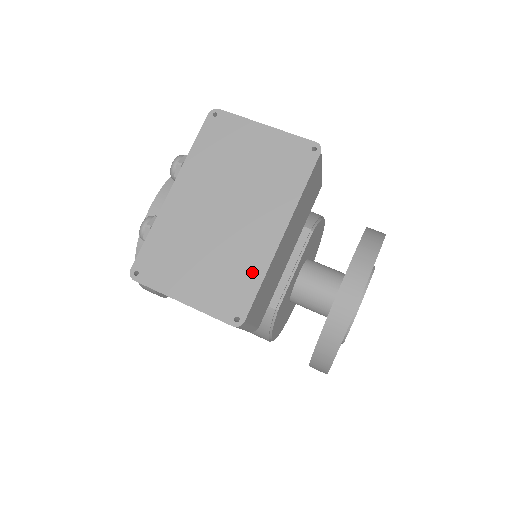
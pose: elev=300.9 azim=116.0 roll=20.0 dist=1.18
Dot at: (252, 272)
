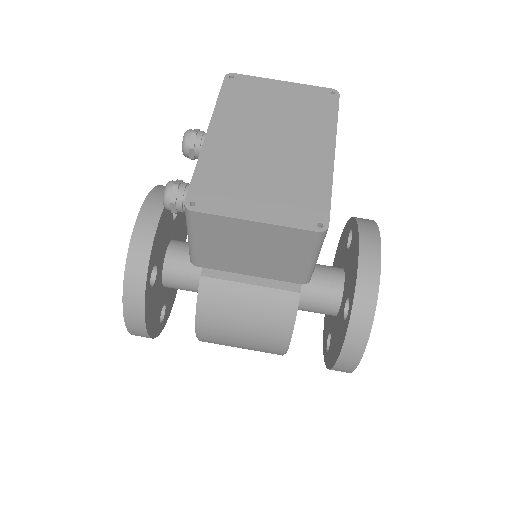
Dot at: (318, 185)
